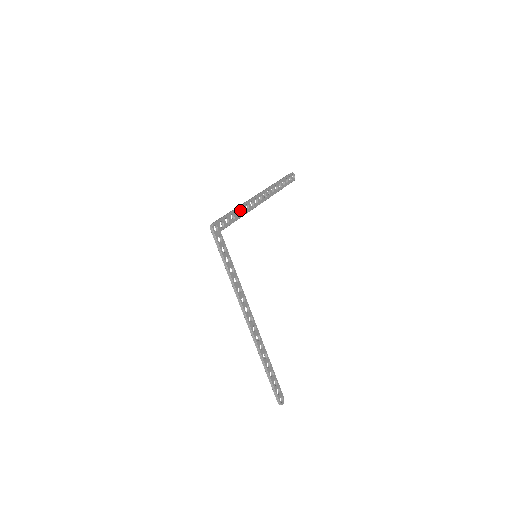
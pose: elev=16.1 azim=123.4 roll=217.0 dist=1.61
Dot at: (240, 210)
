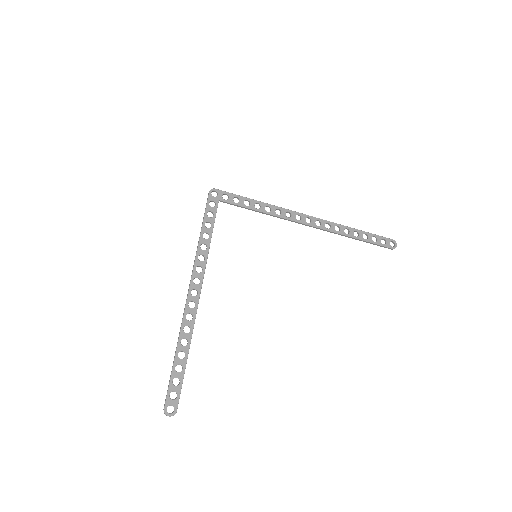
Dot at: (264, 206)
